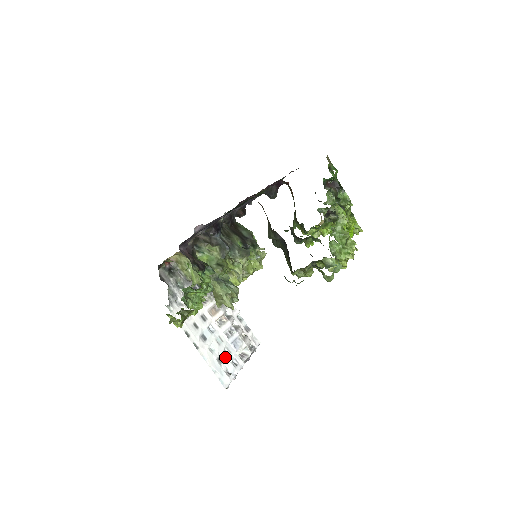
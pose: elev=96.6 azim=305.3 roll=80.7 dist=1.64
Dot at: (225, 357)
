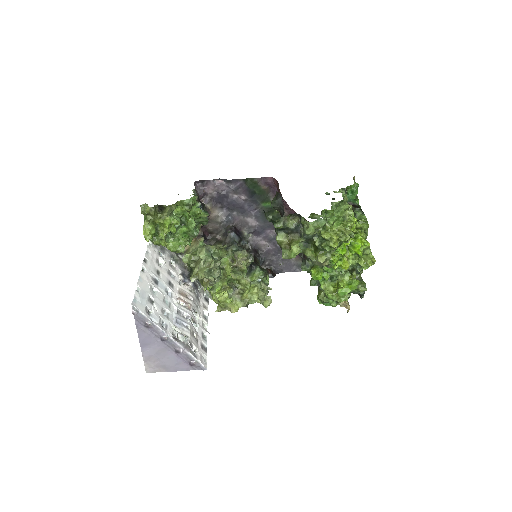
Dot at: (159, 308)
